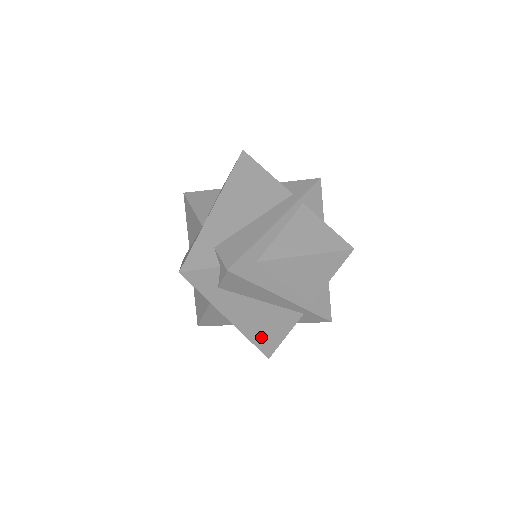
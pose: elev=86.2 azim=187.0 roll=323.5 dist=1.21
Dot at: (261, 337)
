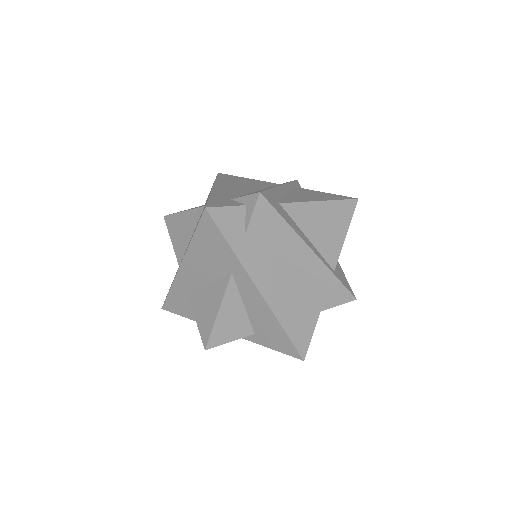
Dot at: (292, 320)
